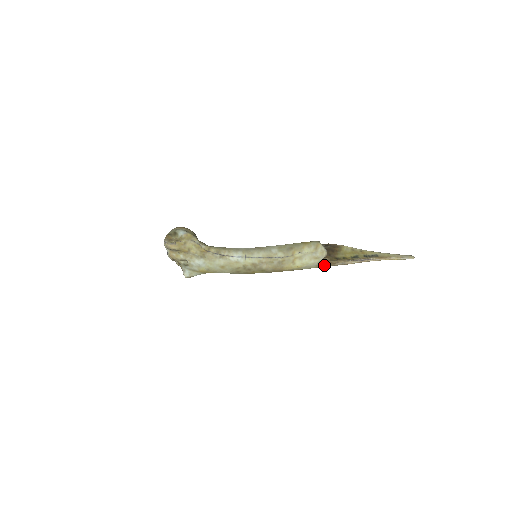
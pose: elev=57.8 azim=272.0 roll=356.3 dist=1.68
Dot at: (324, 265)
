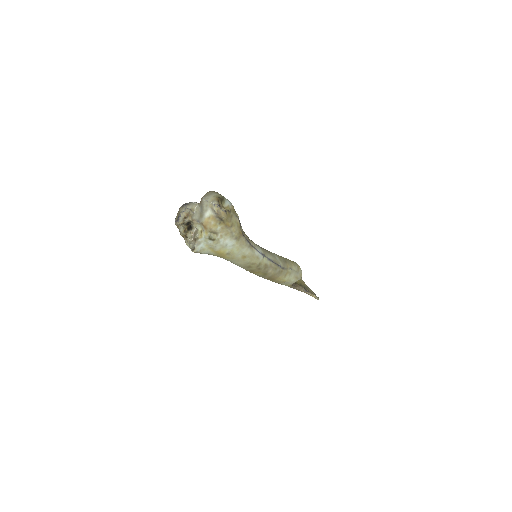
Dot at: (293, 286)
